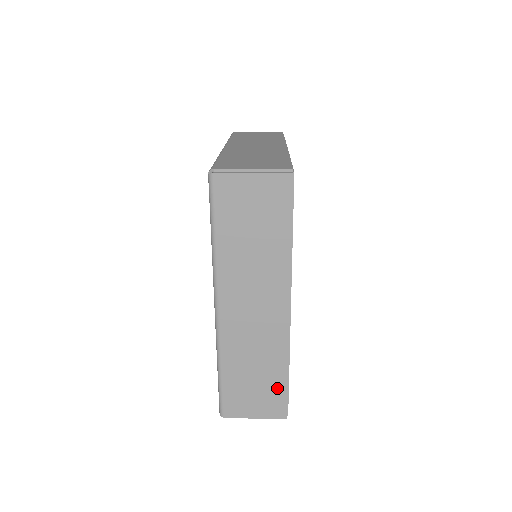
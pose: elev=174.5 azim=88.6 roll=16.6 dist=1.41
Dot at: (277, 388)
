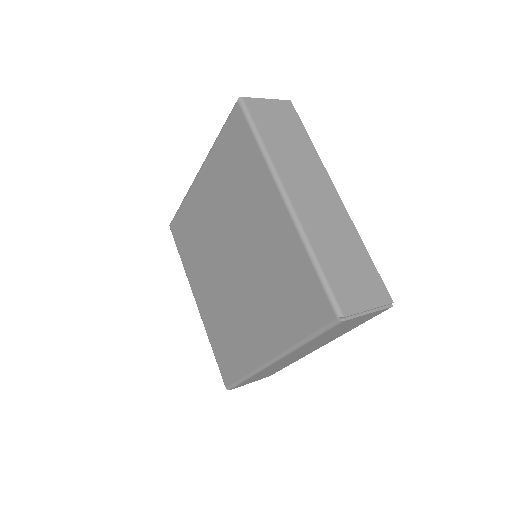
Dot at: (368, 269)
